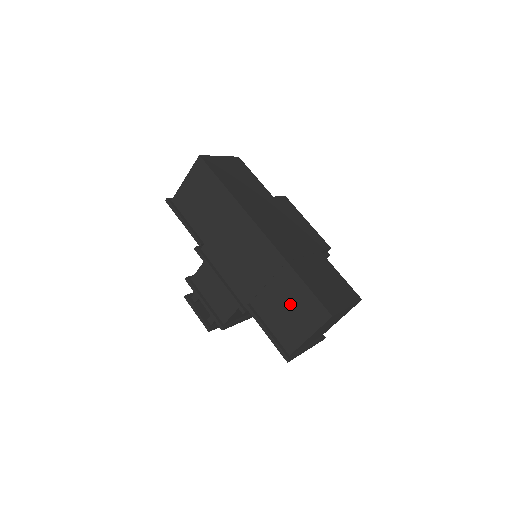
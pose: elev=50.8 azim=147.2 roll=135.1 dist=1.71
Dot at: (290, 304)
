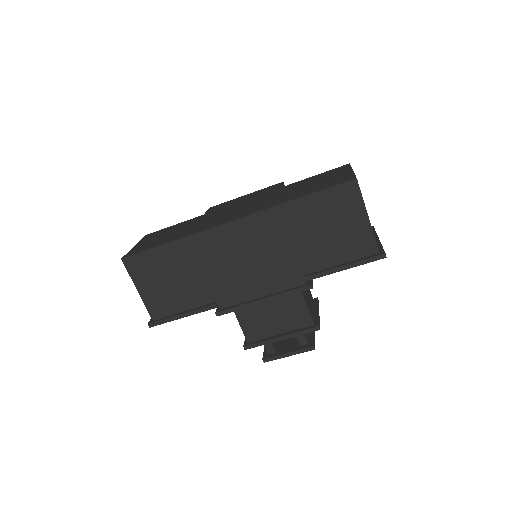
Dot at: (324, 224)
